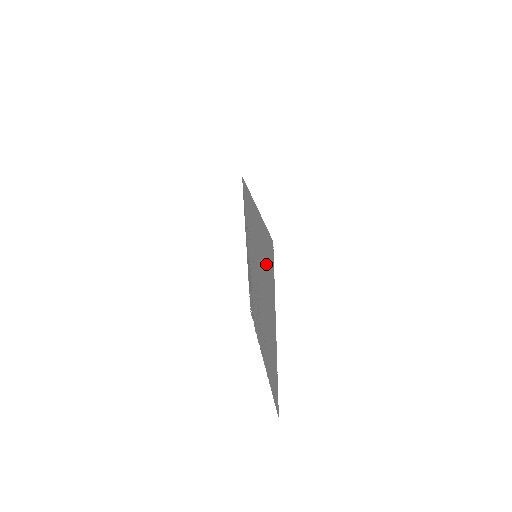
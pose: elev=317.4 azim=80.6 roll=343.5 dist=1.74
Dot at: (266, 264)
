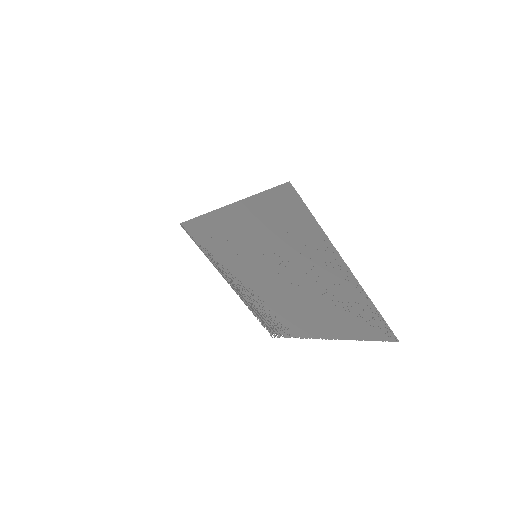
Dot at: (285, 227)
